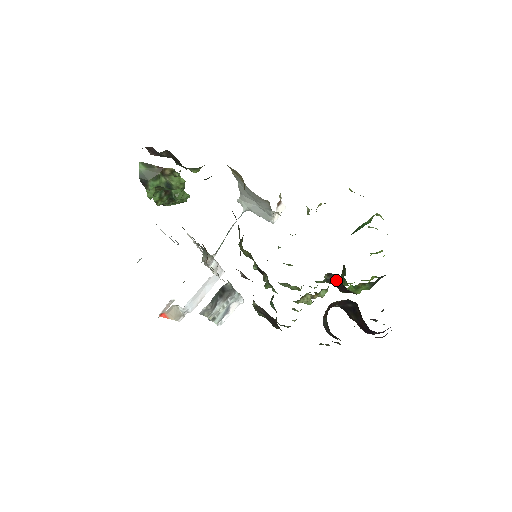
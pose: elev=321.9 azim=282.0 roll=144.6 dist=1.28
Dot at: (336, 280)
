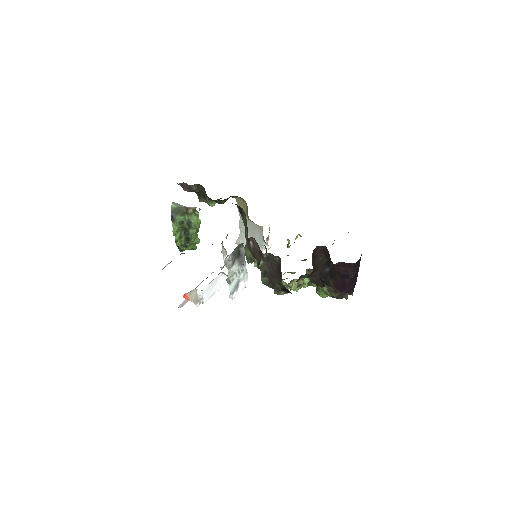
Dot at: occluded
